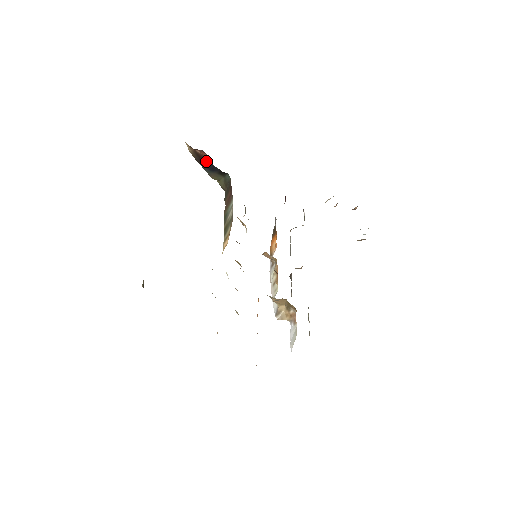
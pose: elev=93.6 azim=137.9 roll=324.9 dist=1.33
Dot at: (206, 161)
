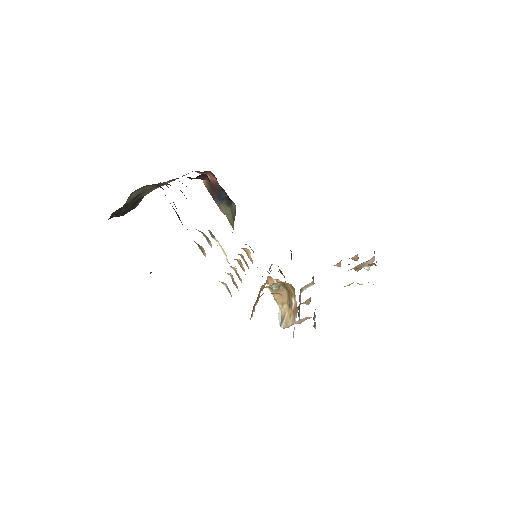
Dot at: (216, 188)
